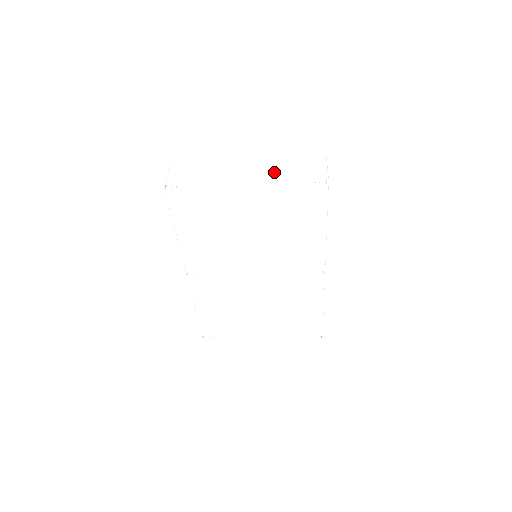
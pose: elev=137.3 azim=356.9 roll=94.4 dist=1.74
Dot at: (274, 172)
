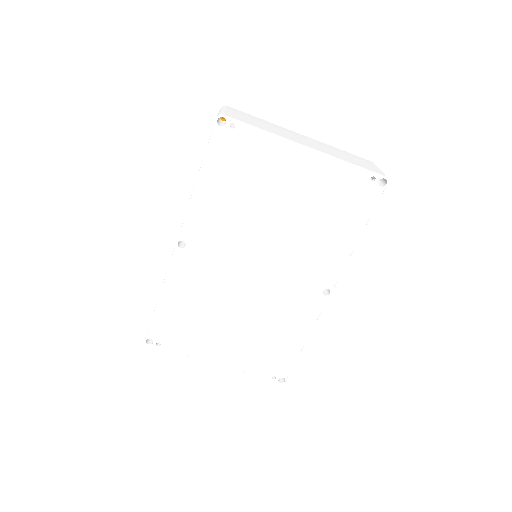
Dot at: (335, 155)
